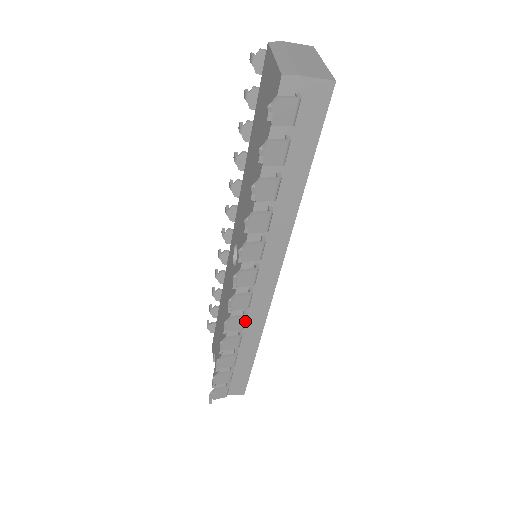
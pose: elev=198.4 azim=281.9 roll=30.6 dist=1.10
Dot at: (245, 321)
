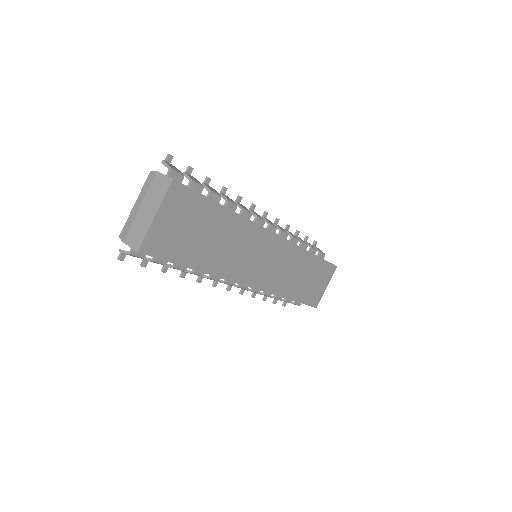
Dot at: (254, 292)
